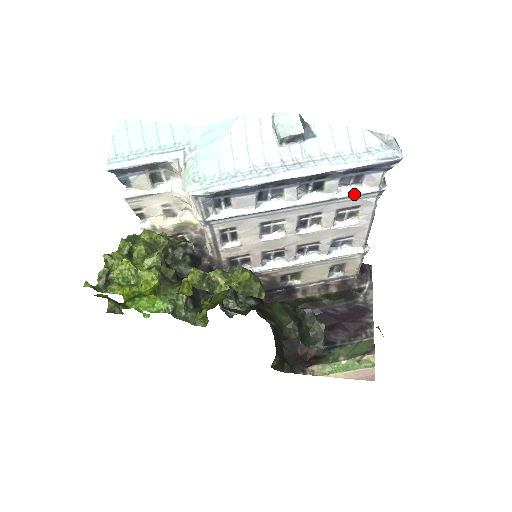
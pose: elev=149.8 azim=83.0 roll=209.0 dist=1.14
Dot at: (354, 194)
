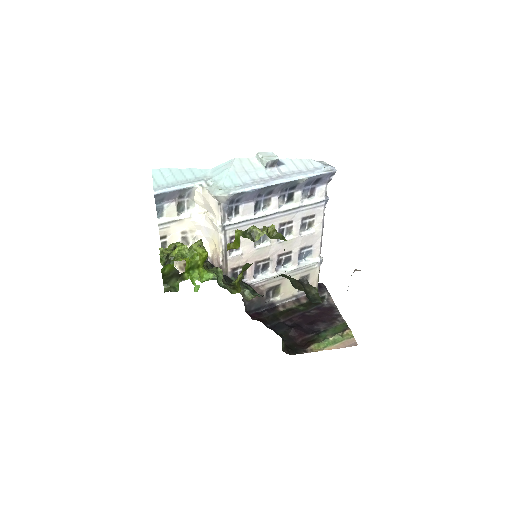
Dot at: (312, 203)
